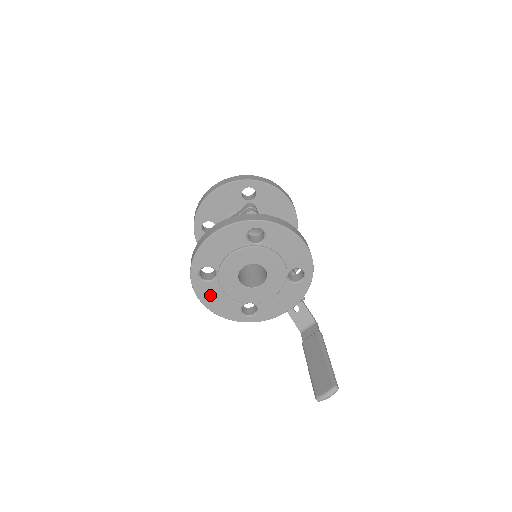
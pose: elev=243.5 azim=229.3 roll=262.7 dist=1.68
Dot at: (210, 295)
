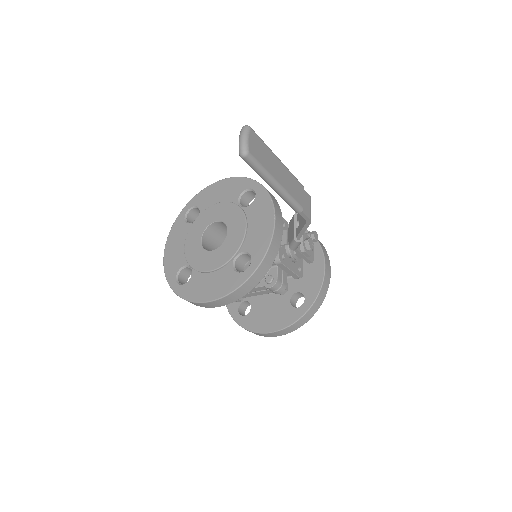
Dot at: (199, 288)
